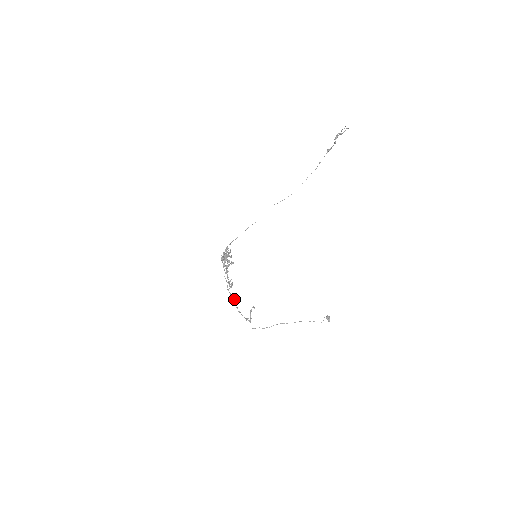
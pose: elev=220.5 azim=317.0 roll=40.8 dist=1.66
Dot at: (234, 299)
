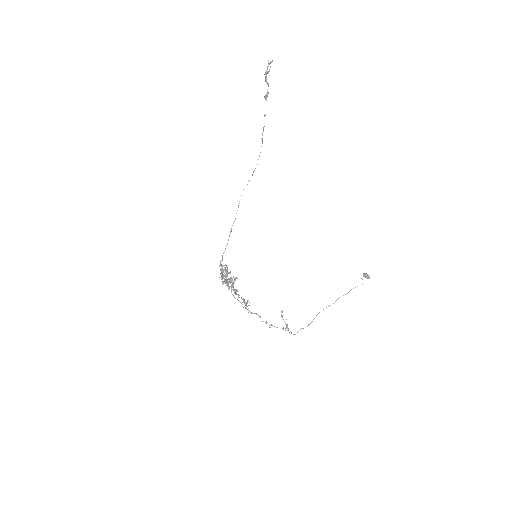
Dot at: (259, 316)
